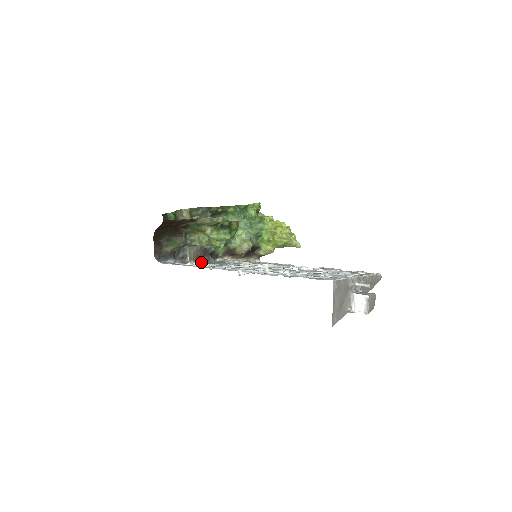
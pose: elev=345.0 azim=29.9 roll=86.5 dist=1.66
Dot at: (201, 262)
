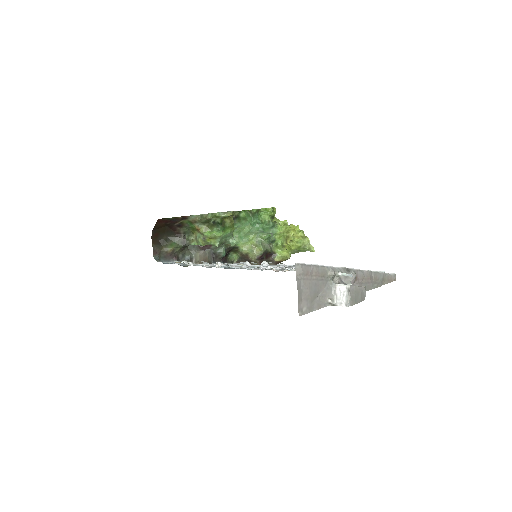
Dot at: occluded
